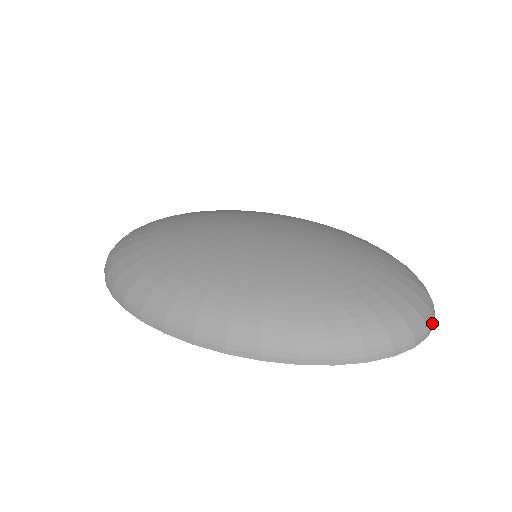
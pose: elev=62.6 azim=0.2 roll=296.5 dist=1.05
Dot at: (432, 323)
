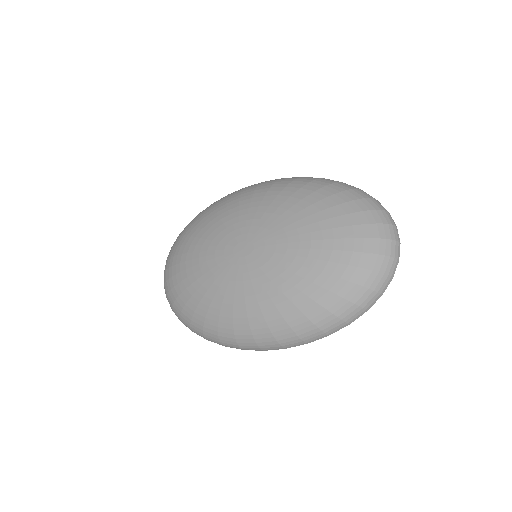
Dot at: (398, 248)
